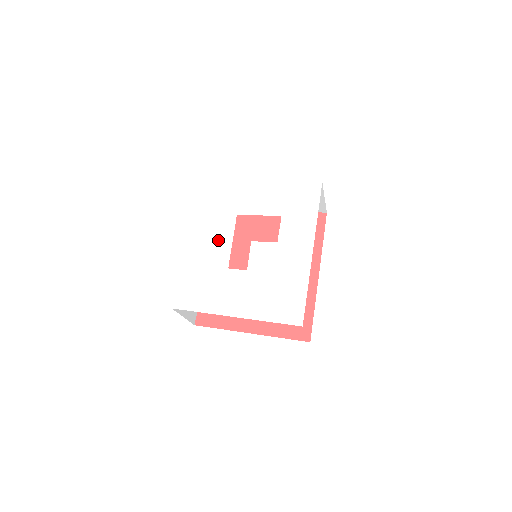
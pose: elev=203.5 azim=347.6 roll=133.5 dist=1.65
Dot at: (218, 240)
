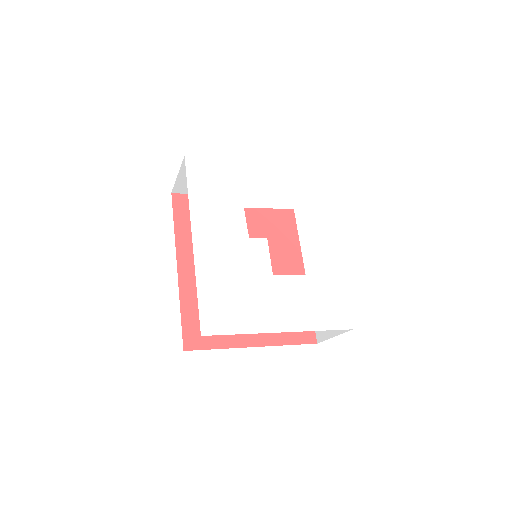
Dot at: (232, 240)
